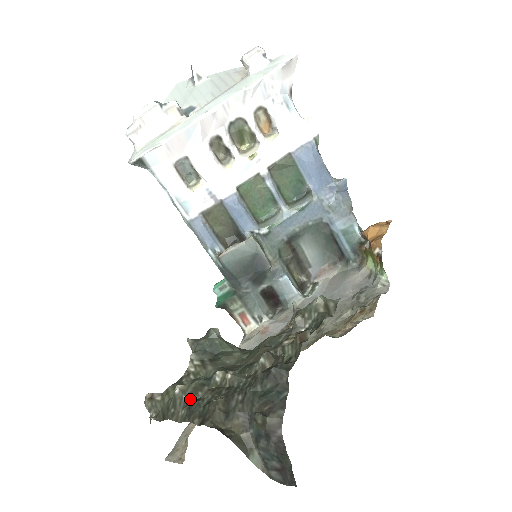
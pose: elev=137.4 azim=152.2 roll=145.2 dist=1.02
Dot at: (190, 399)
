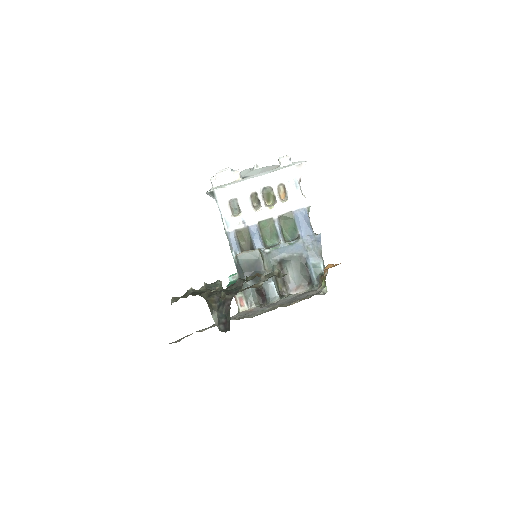
Dot at: occluded
